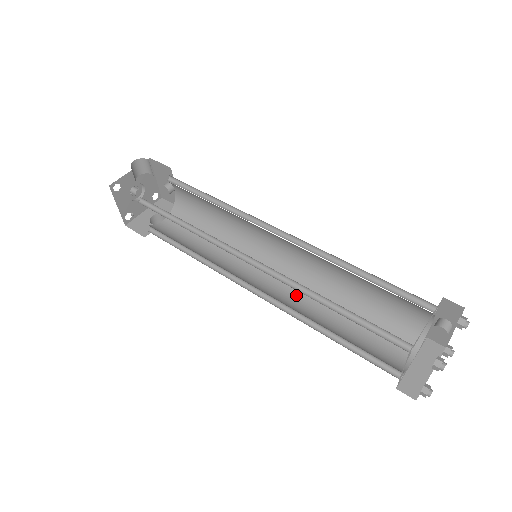
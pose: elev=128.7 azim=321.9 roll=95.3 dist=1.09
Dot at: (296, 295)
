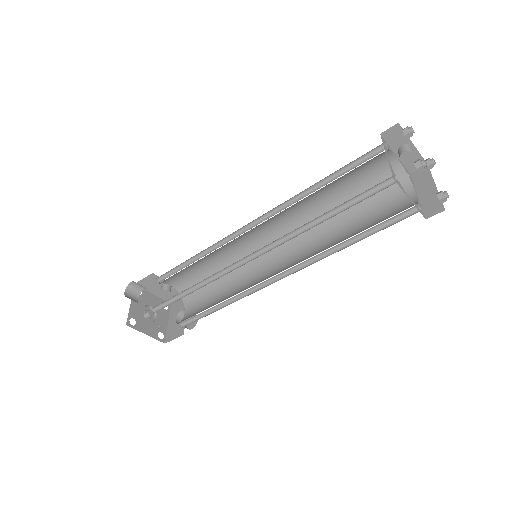
Dot at: (307, 250)
